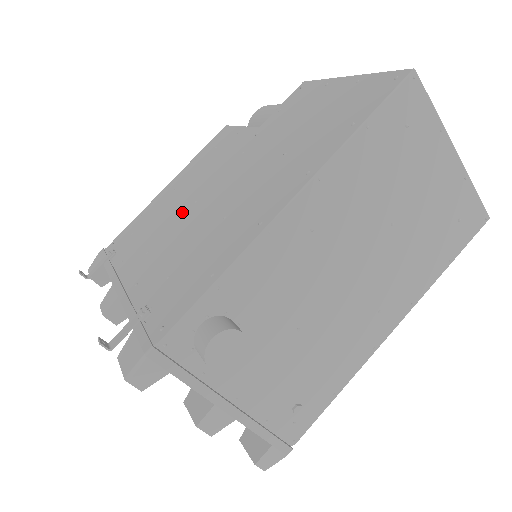
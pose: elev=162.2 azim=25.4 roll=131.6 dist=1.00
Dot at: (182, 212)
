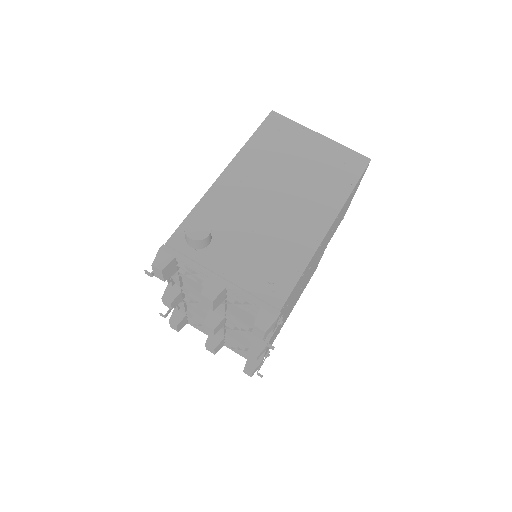
Dot at: occluded
